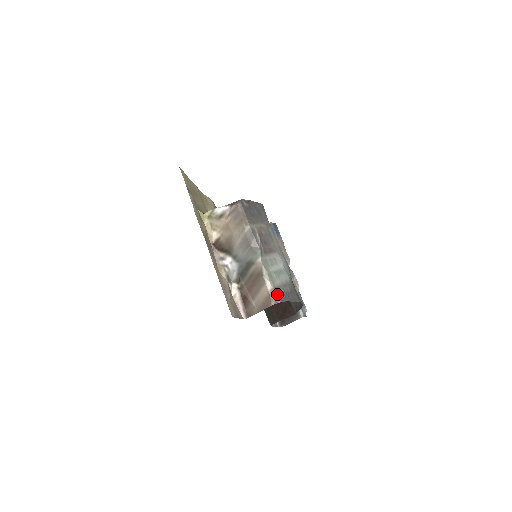
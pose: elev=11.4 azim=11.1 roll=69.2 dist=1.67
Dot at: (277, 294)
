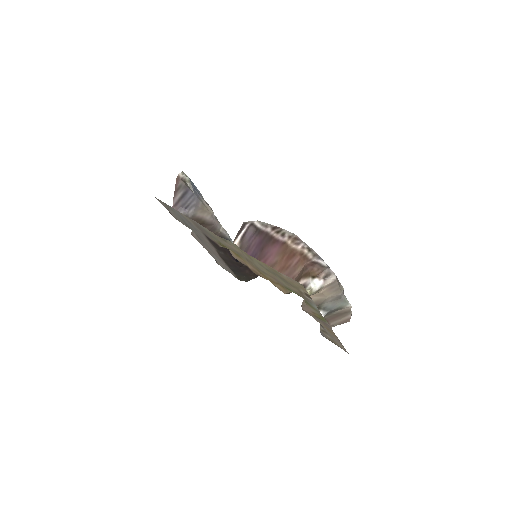
Dot at: occluded
